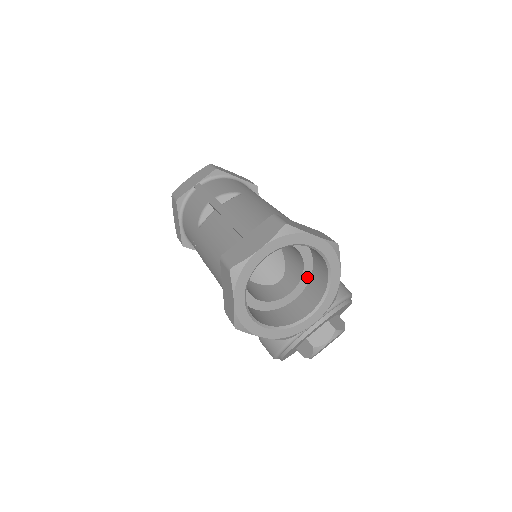
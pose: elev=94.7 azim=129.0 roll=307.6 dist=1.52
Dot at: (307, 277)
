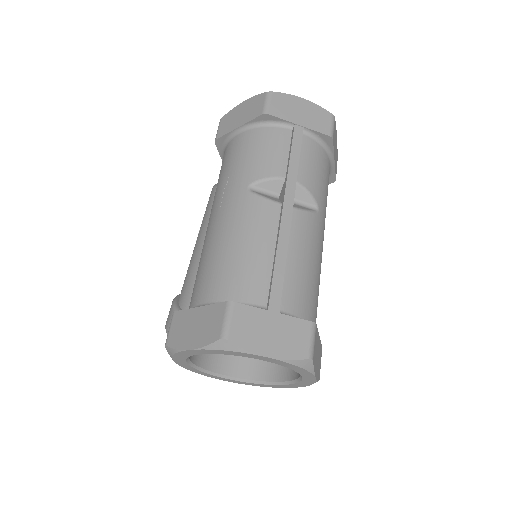
Dot at: occluded
